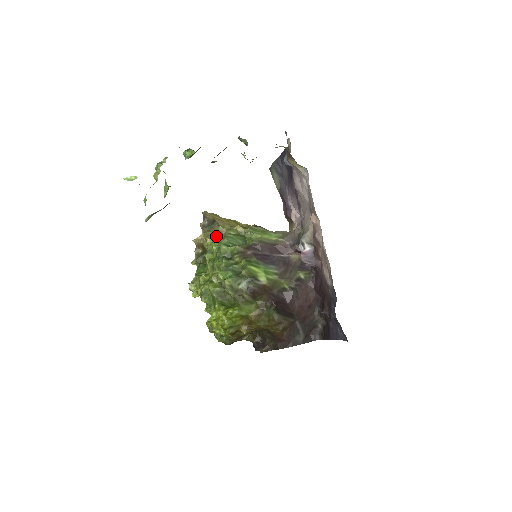
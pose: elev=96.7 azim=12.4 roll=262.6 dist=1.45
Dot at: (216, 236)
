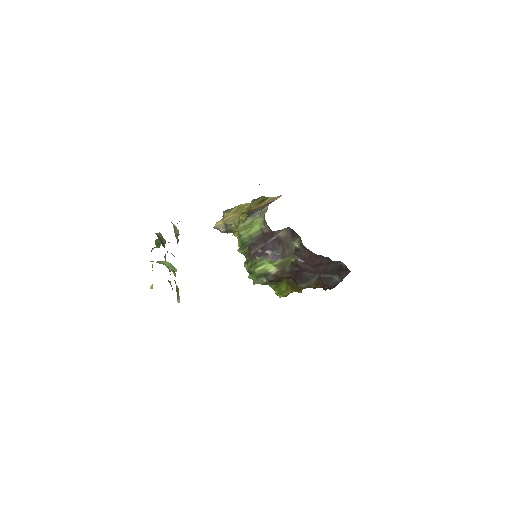
Dot at: (237, 232)
